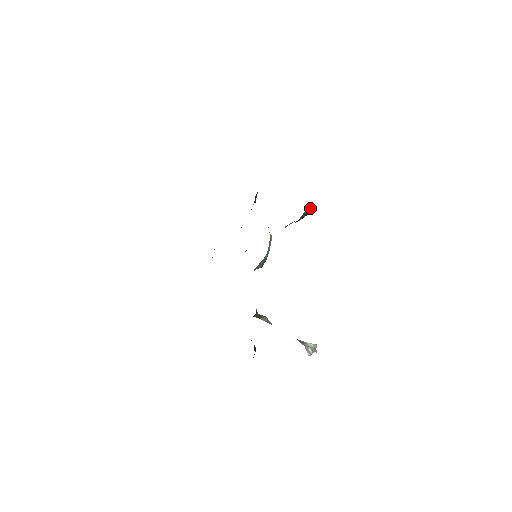
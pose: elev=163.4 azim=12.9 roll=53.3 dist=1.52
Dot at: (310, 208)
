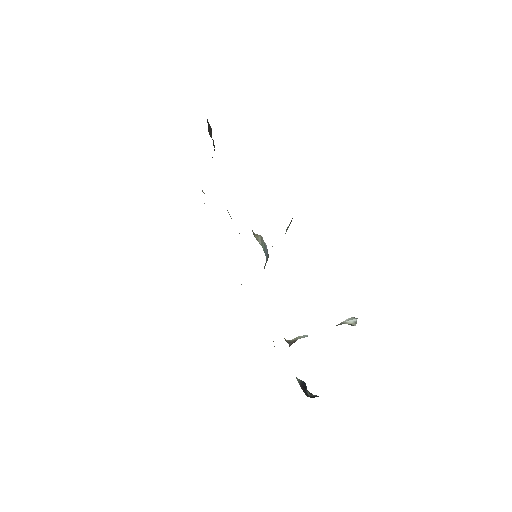
Dot at: (289, 224)
